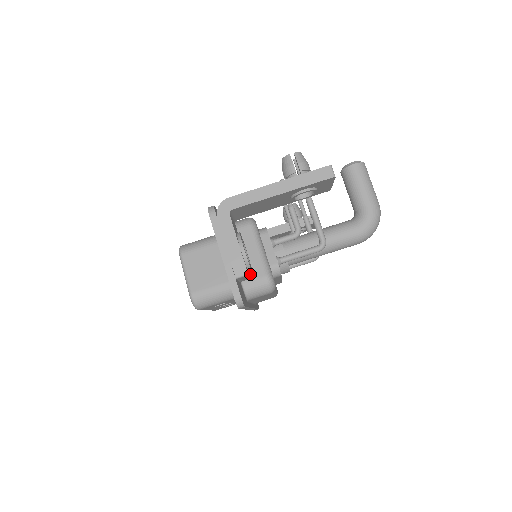
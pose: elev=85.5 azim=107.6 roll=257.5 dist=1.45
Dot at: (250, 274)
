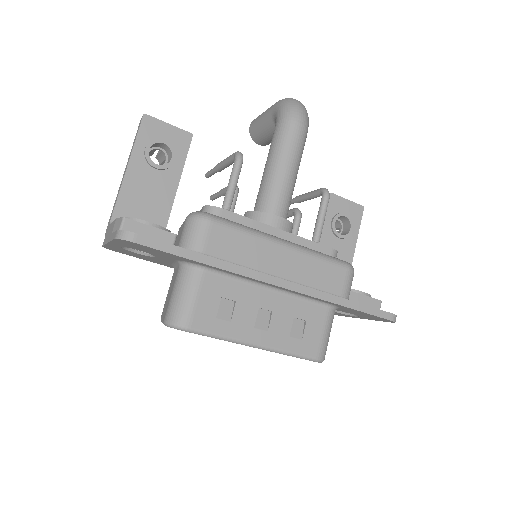
Dot at: (172, 234)
